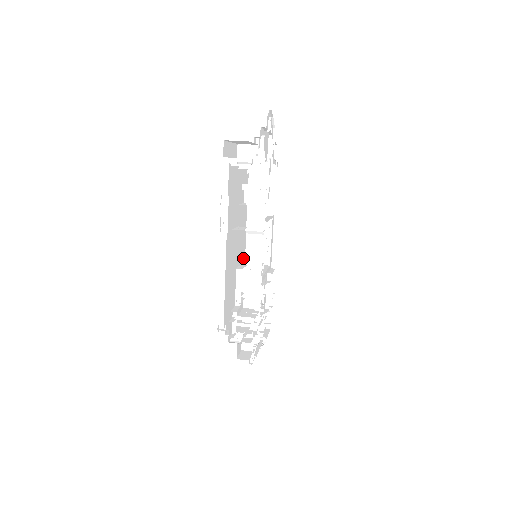
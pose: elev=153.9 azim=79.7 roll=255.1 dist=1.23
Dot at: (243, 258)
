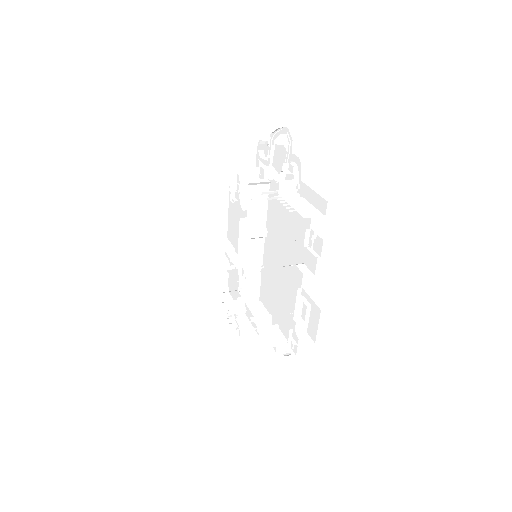
Dot at: (299, 289)
